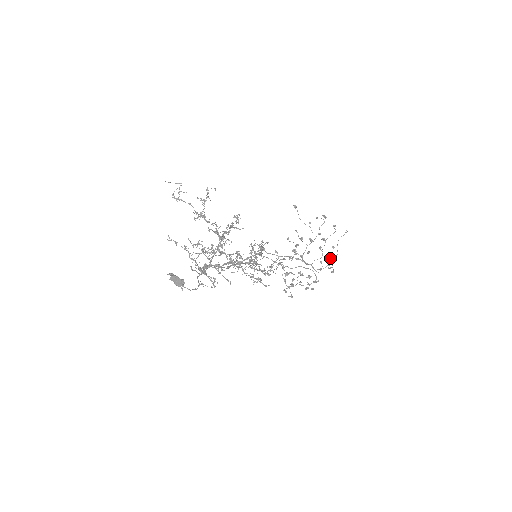
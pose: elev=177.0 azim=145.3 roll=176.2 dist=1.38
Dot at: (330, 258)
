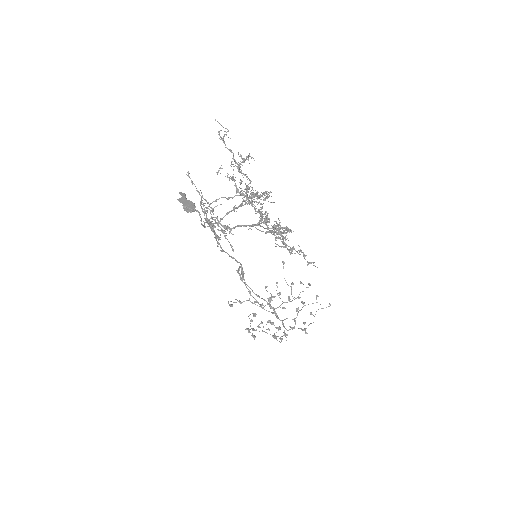
Dot at: (305, 322)
